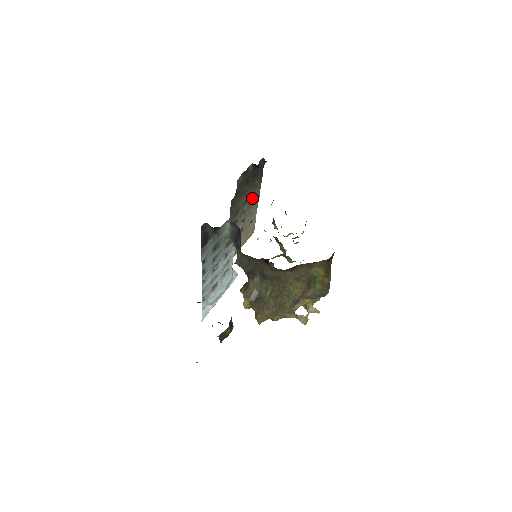
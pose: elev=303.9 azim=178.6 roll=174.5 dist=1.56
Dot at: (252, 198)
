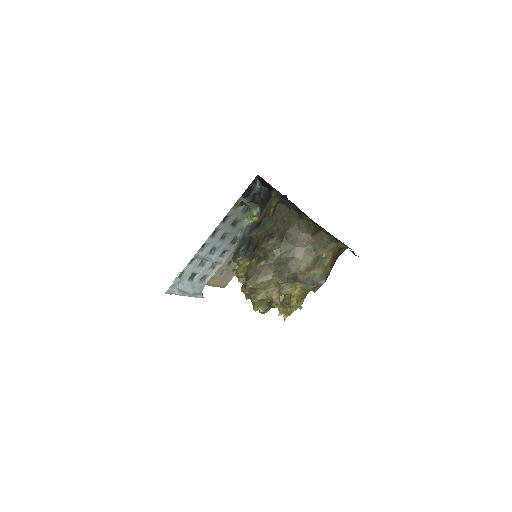
Dot at: occluded
